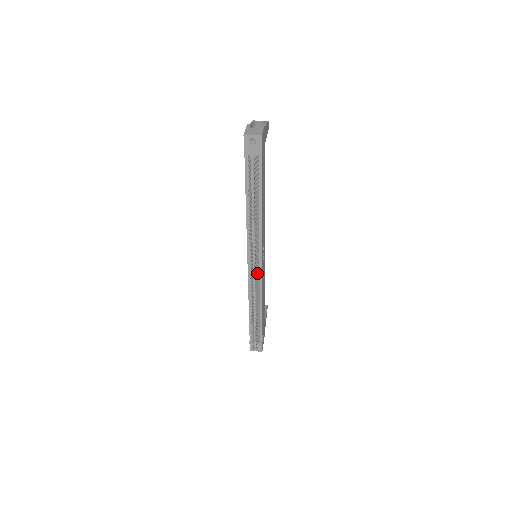
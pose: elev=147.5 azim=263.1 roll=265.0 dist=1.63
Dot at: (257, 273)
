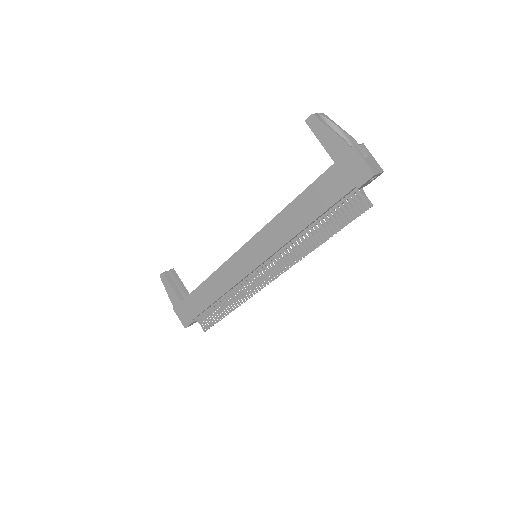
Dot at: (259, 274)
